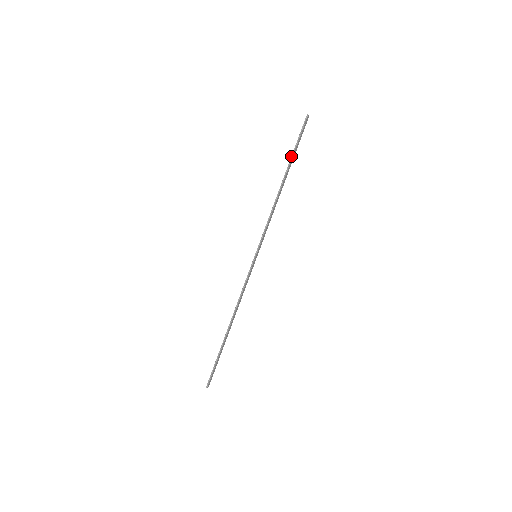
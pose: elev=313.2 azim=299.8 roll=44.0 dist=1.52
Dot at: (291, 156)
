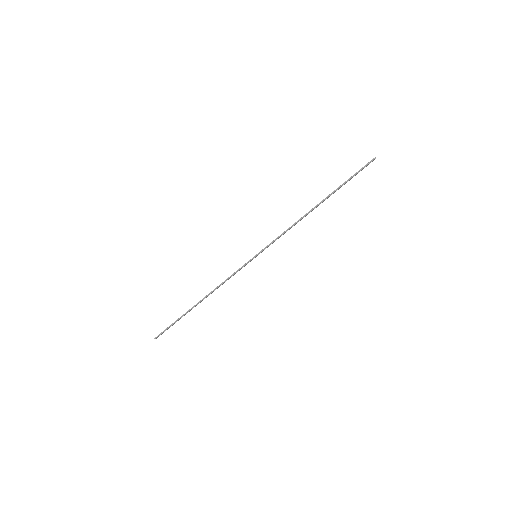
Dot at: (338, 187)
